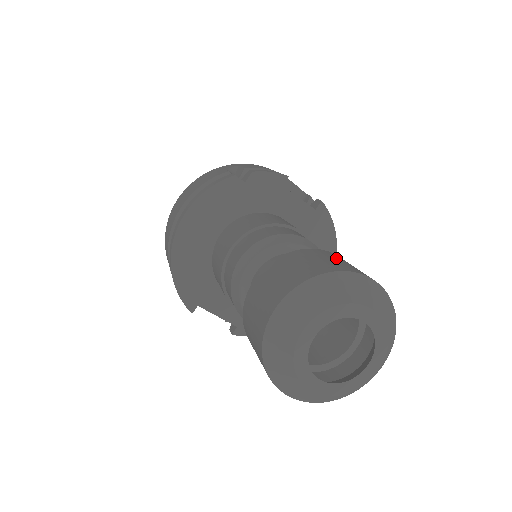
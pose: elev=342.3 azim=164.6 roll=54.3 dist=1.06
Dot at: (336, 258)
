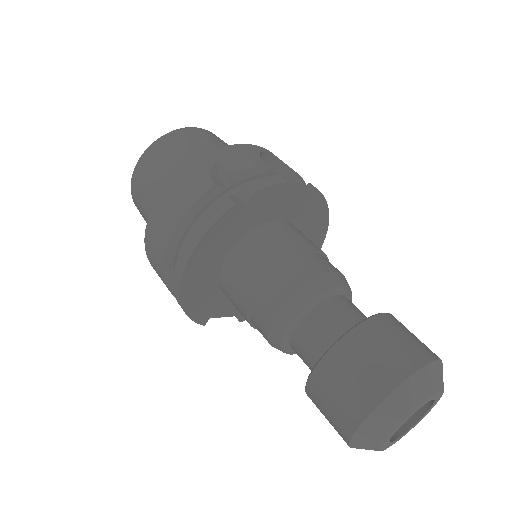
Dot at: (393, 335)
